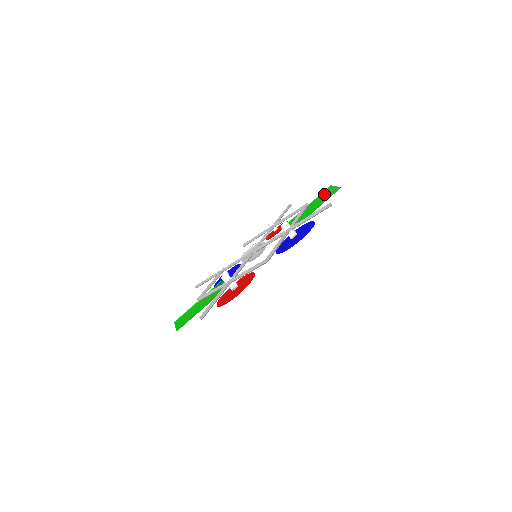
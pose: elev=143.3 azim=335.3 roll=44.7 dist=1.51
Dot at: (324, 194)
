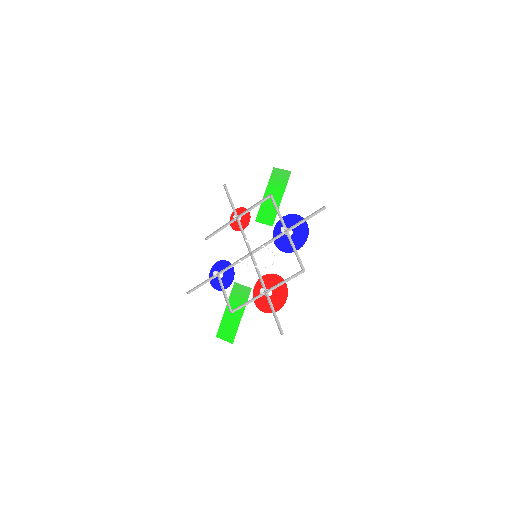
Dot at: (275, 179)
